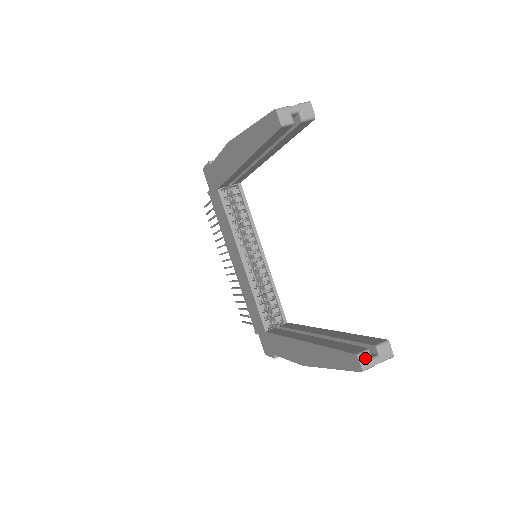
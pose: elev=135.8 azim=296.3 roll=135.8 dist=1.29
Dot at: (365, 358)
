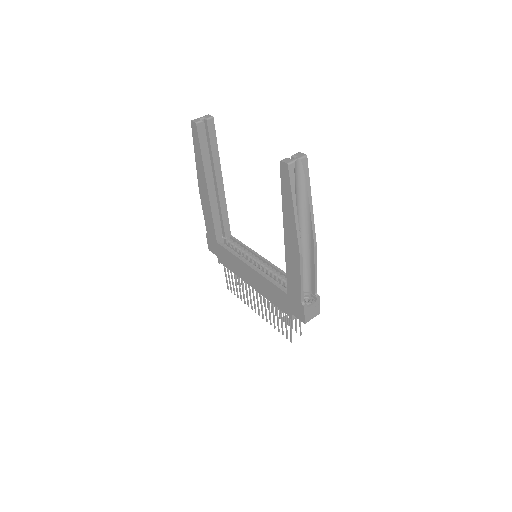
Dot at: (286, 160)
